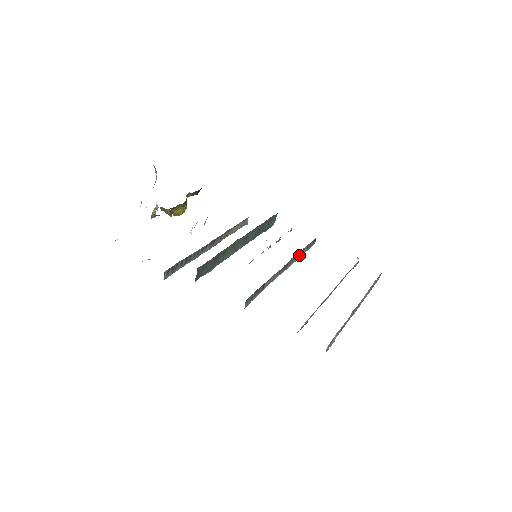
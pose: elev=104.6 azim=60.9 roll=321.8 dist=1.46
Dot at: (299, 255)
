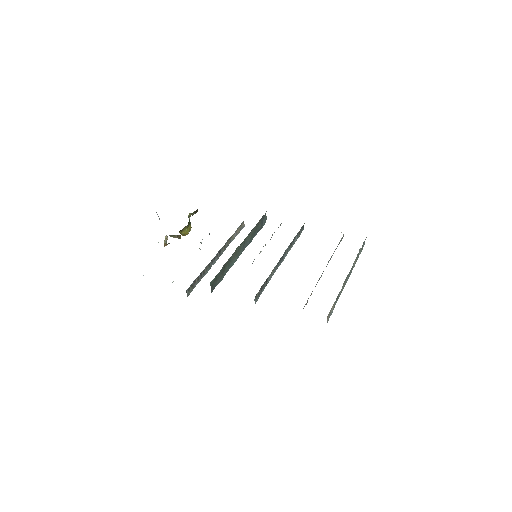
Dot at: (292, 244)
